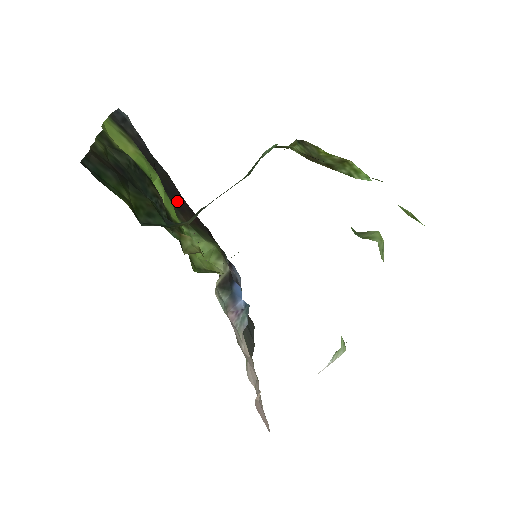
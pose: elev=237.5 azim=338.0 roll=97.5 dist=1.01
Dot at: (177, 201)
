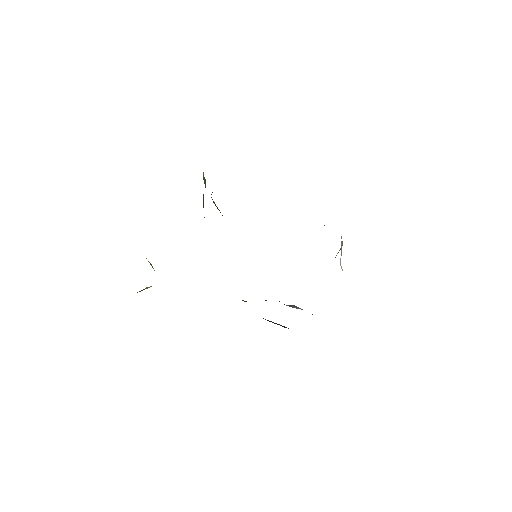
Dot at: occluded
